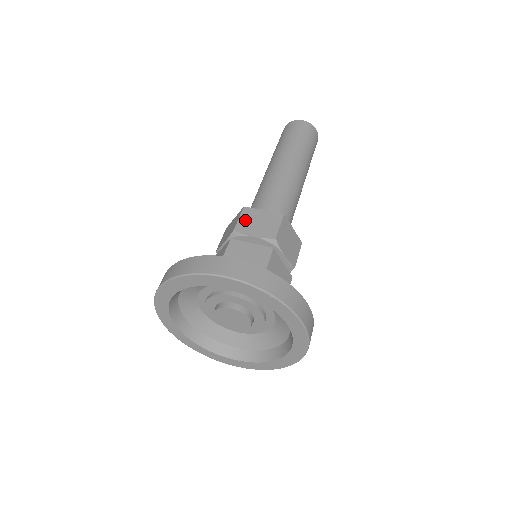
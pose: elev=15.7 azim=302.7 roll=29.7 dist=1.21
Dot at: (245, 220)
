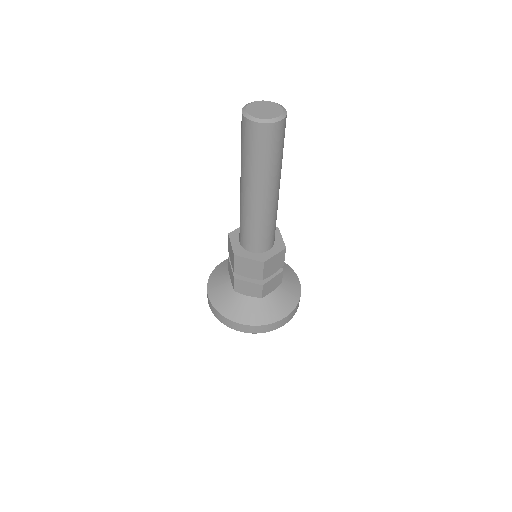
Dot at: (267, 270)
